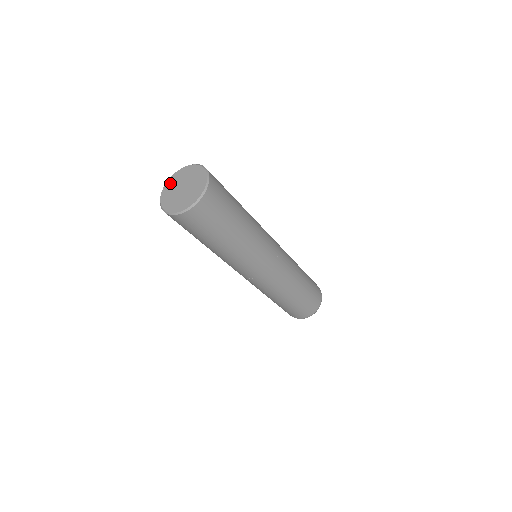
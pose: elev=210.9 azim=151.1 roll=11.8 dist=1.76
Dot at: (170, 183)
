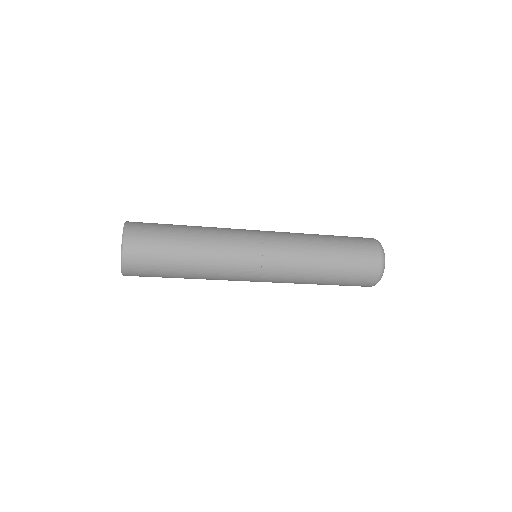
Dot at: occluded
